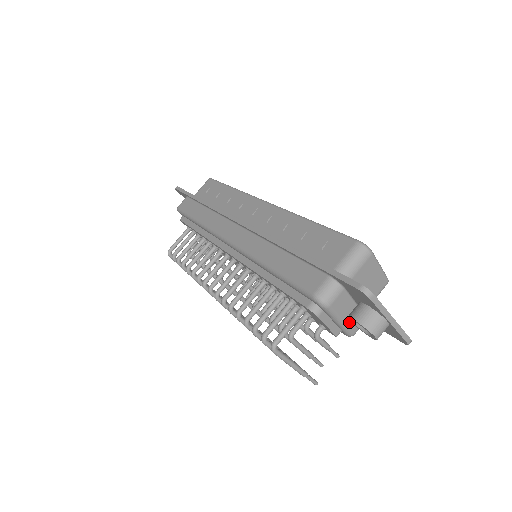
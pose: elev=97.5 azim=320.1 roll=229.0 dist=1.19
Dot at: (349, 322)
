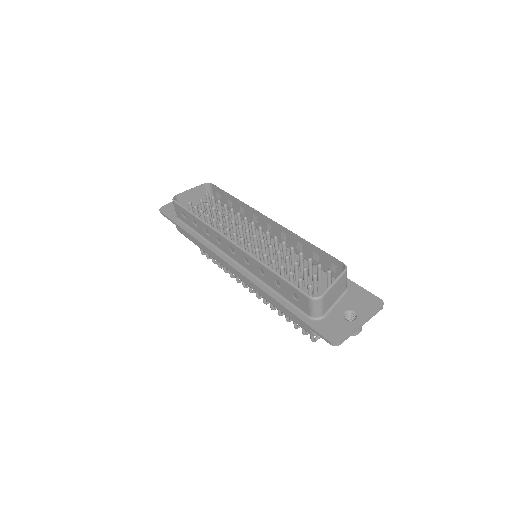
Dot at: occluded
